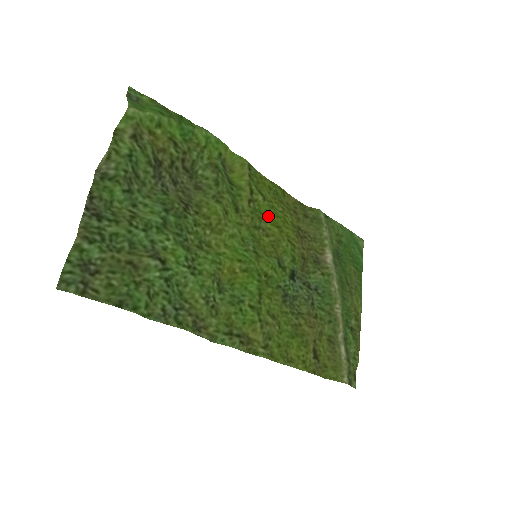
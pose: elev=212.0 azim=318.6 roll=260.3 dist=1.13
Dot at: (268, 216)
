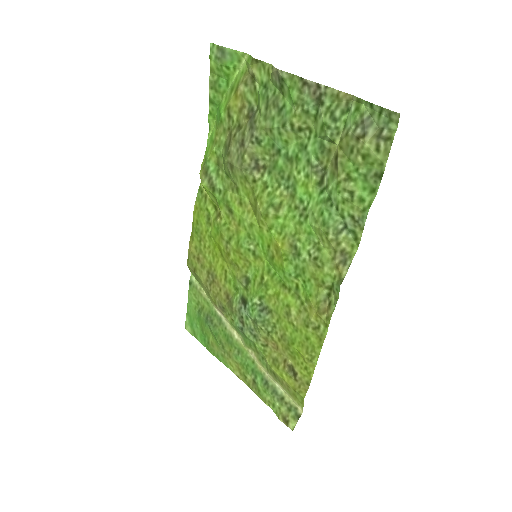
Dot at: (216, 240)
